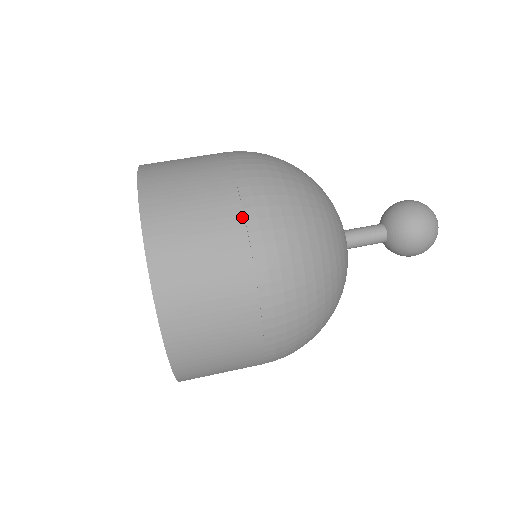
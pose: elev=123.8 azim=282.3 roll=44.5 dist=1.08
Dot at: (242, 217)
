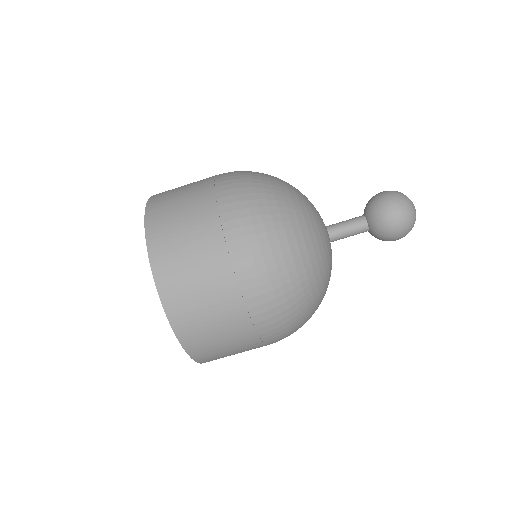
Dot at: (218, 221)
